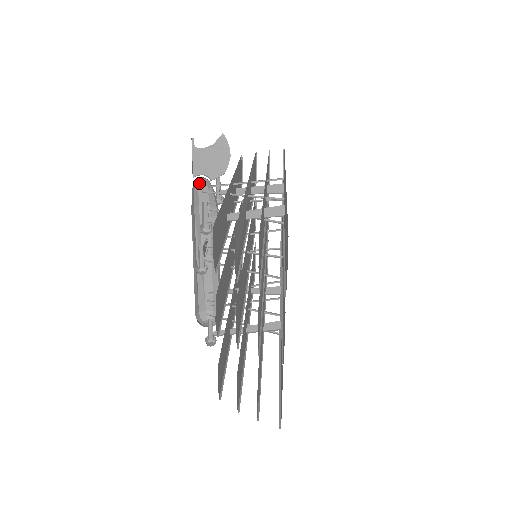
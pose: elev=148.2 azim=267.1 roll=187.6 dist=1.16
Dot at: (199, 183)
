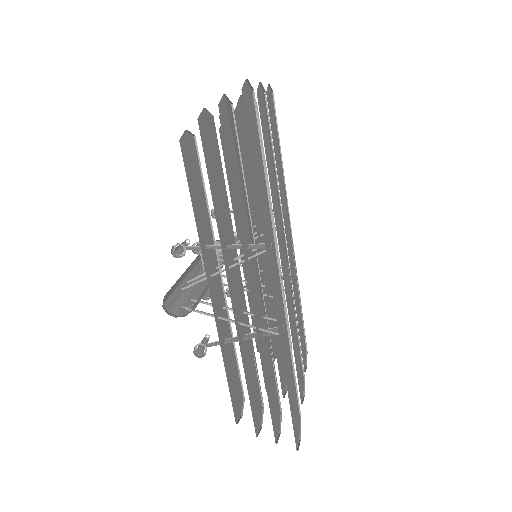
Dot at: occluded
